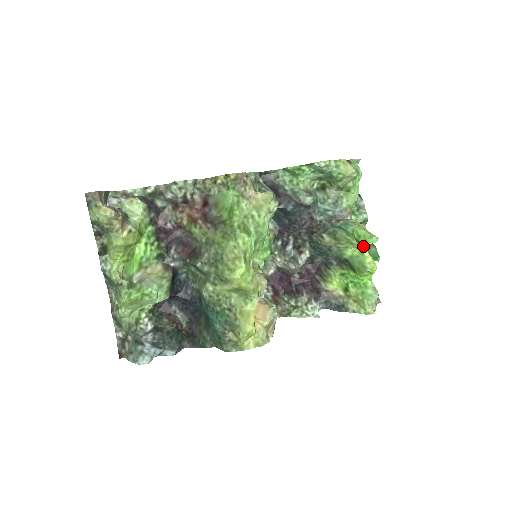
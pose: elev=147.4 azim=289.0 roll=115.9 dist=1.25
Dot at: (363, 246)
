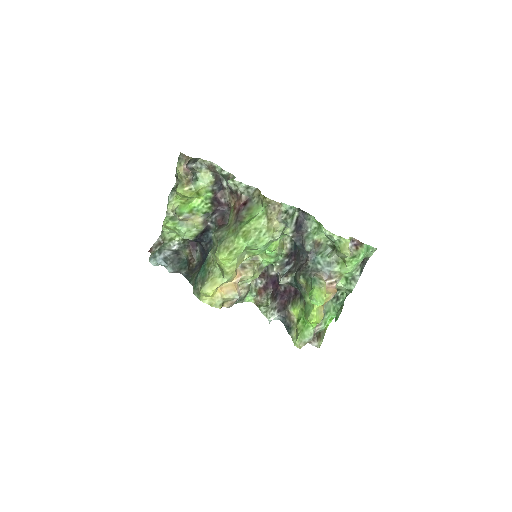
Dot at: occluded
